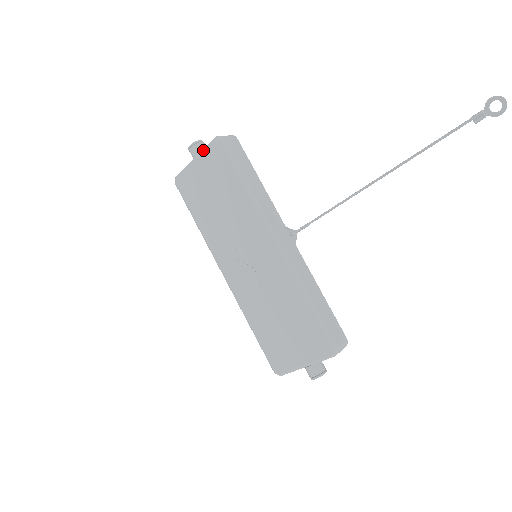
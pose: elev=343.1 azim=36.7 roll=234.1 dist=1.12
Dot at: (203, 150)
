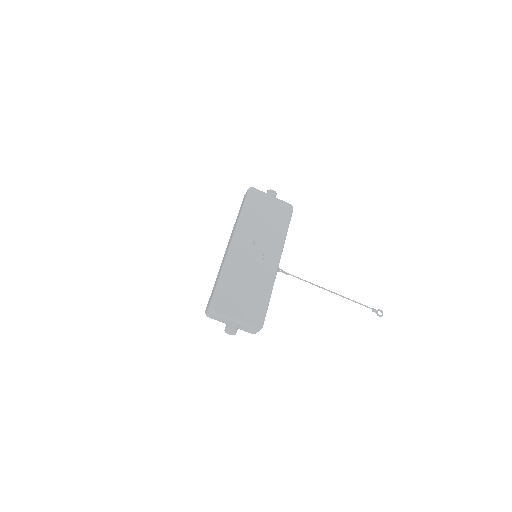
Dot at: (281, 200)
